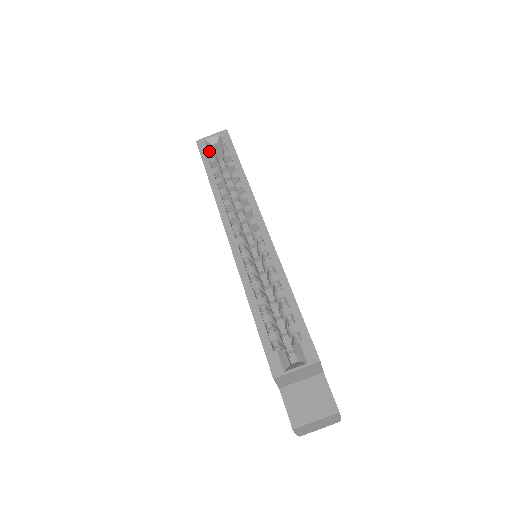
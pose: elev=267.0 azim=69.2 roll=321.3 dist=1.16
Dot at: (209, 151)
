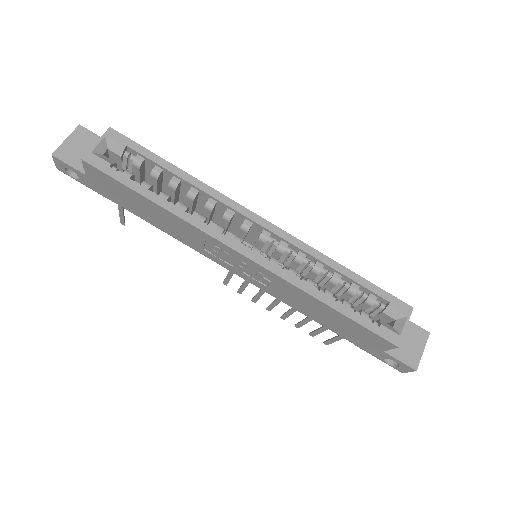
Dot at: (112, 165)
